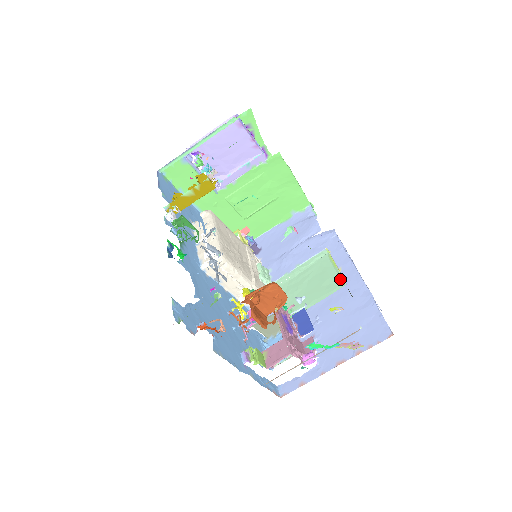
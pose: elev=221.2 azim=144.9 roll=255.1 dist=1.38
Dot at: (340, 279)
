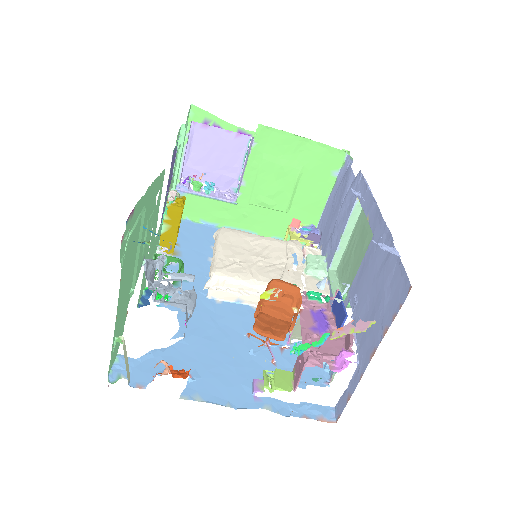
Dot at: occluded
